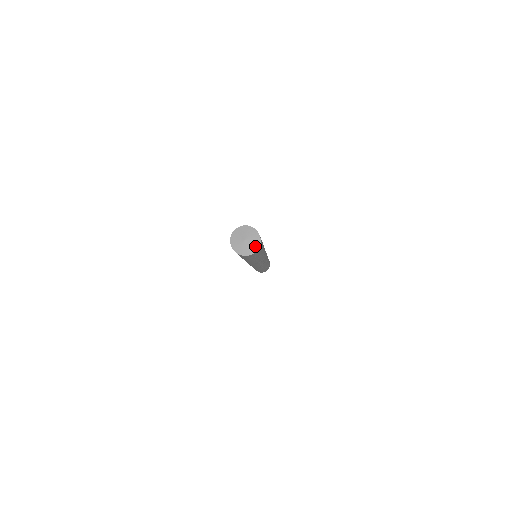
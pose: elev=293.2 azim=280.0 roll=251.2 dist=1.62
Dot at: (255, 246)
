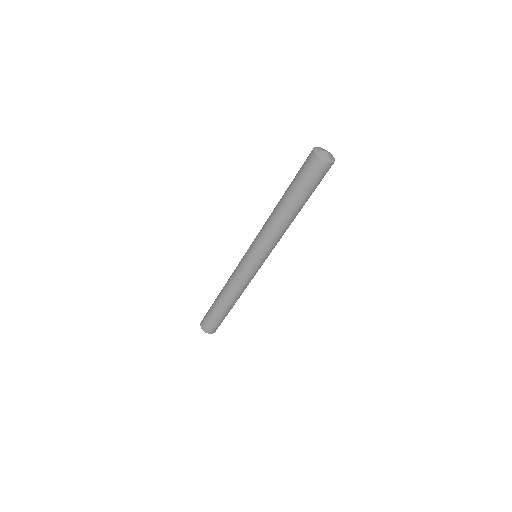
Dot at: (330, 160)
